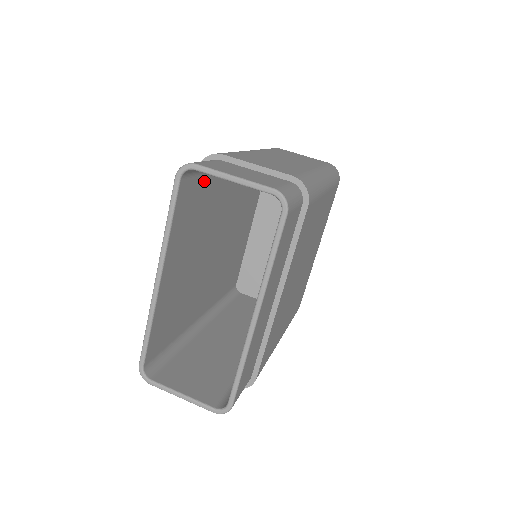
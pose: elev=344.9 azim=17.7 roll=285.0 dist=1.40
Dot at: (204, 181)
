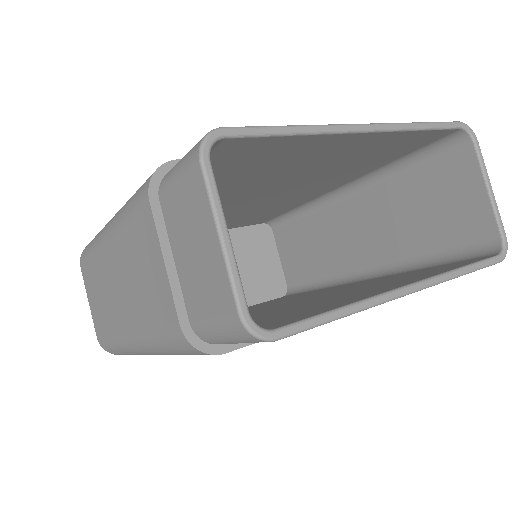
Dot at: (396, 157)
